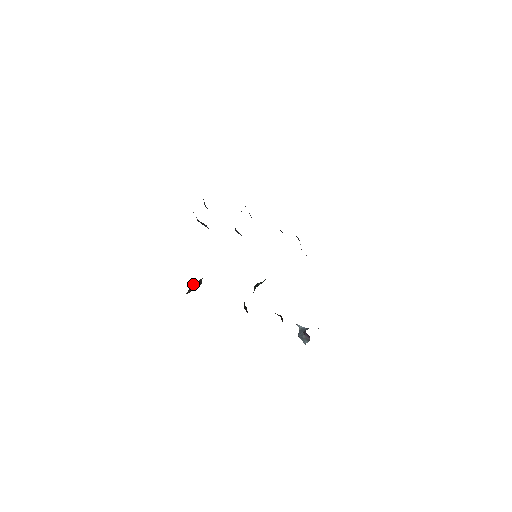
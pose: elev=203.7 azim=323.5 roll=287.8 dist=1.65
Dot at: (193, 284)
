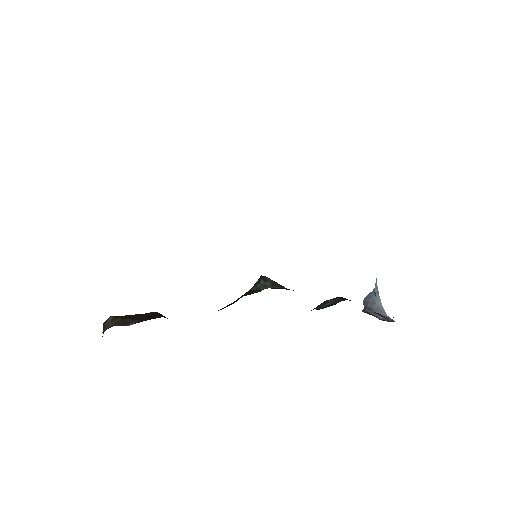
Dot at: (108, 319)
